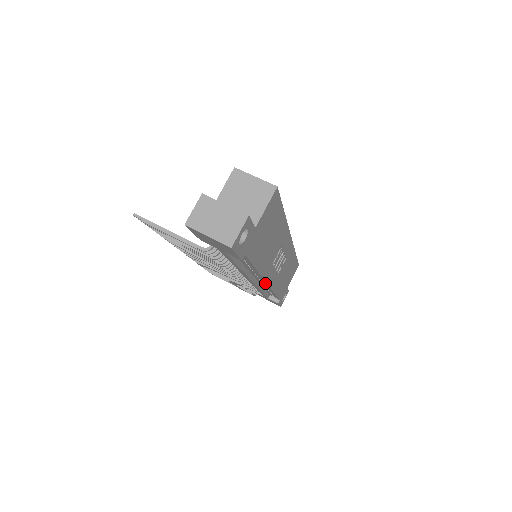
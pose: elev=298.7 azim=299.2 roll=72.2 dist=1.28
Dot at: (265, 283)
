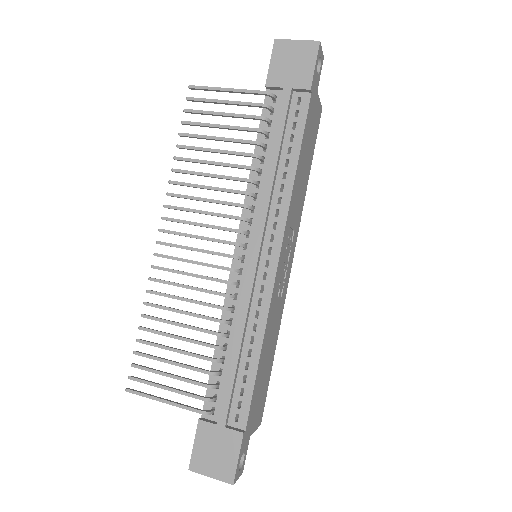
Dot at: (273, 266)
